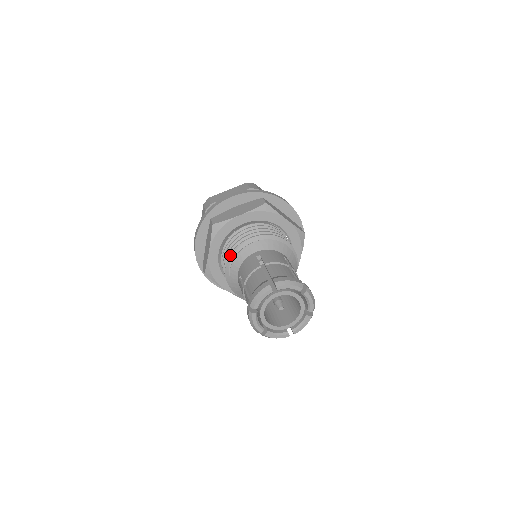
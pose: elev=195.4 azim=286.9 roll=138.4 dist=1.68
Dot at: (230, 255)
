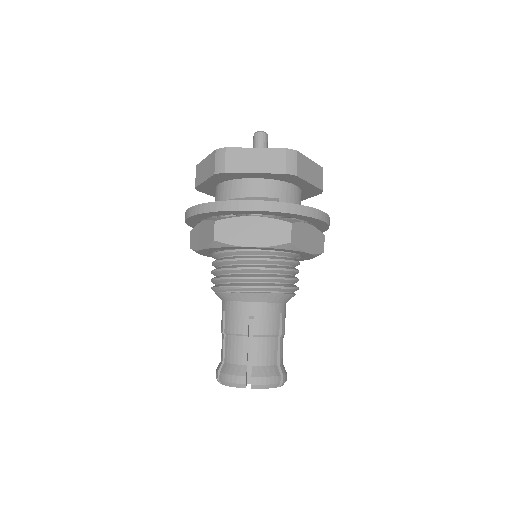
Dot at: (222, 287)
